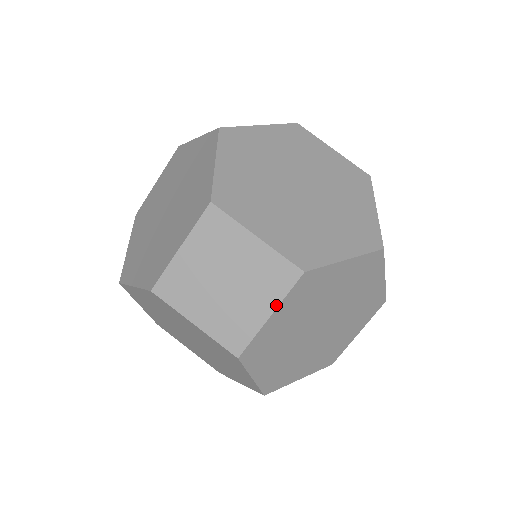
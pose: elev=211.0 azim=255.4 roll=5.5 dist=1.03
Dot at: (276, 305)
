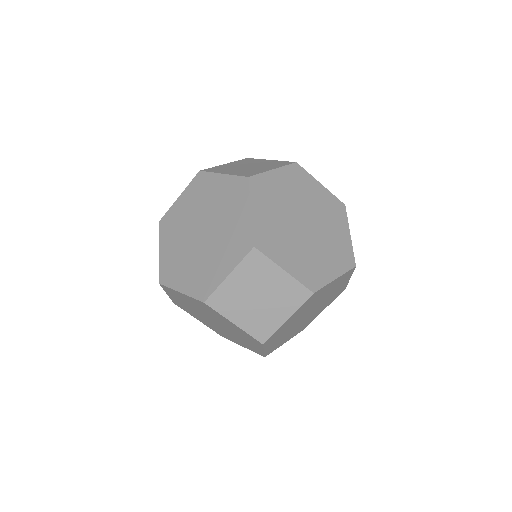
Dot at: (278, 167)
